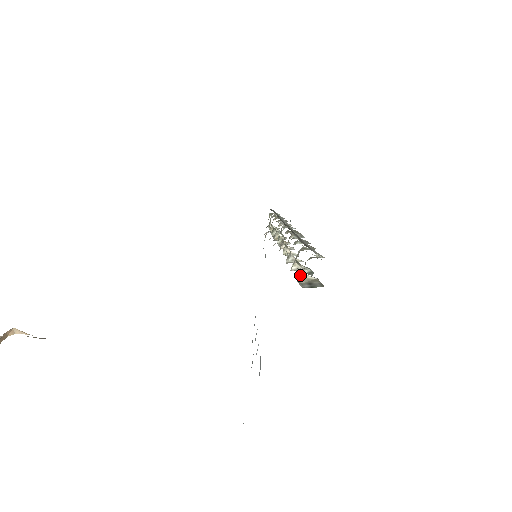
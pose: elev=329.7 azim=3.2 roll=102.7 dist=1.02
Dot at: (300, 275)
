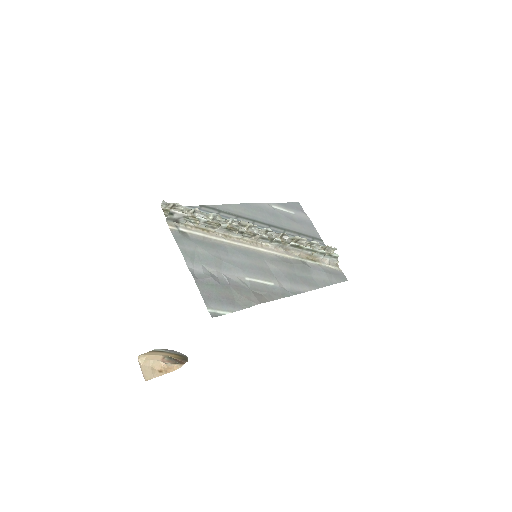
Dot at: (178, 218)
